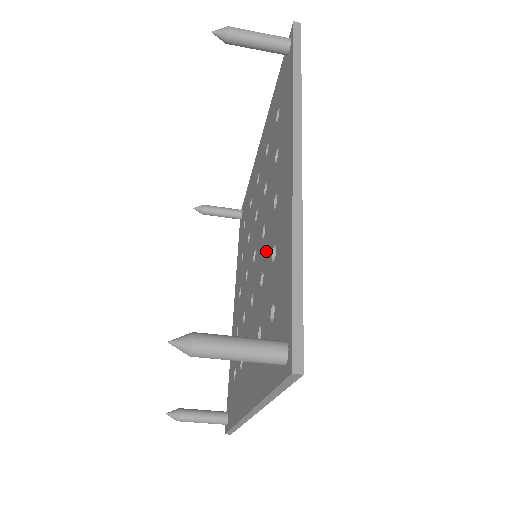
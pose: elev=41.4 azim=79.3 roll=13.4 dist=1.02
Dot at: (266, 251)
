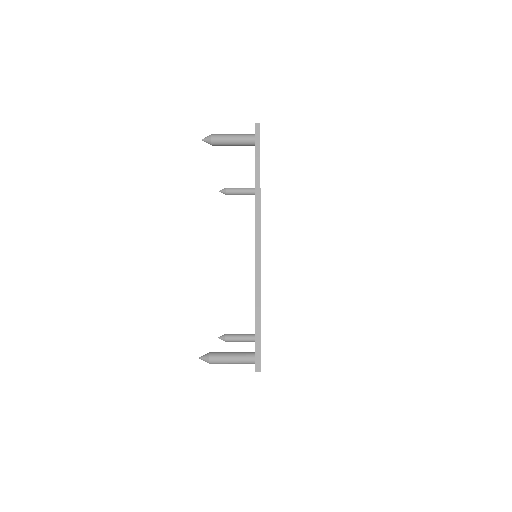
Dot at: occluded
